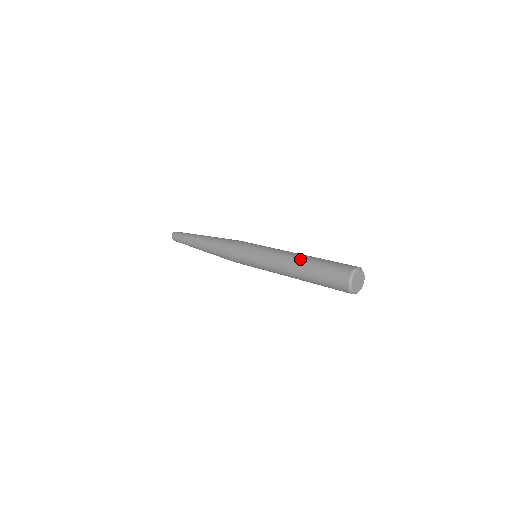
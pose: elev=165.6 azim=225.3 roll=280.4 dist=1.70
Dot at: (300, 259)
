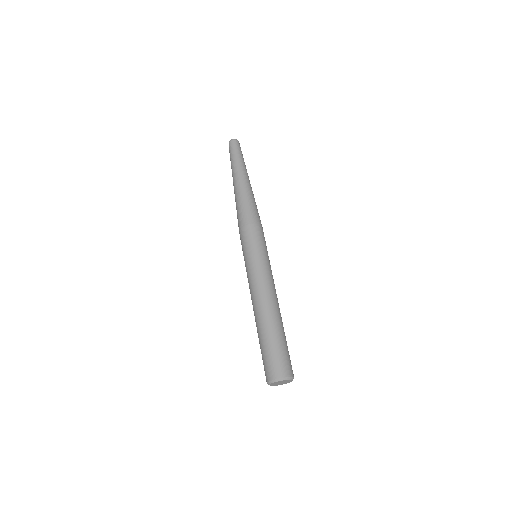
Dot at: (259, 317)
